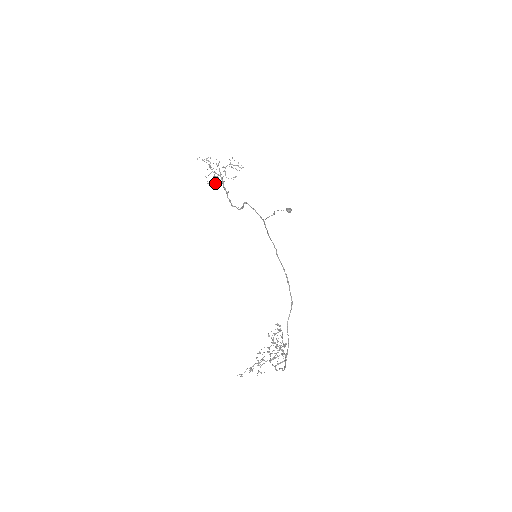
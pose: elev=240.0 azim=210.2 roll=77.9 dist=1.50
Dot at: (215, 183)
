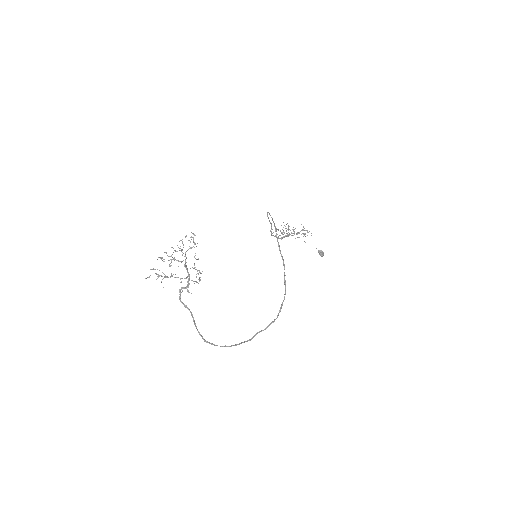
Dot at: occluded
